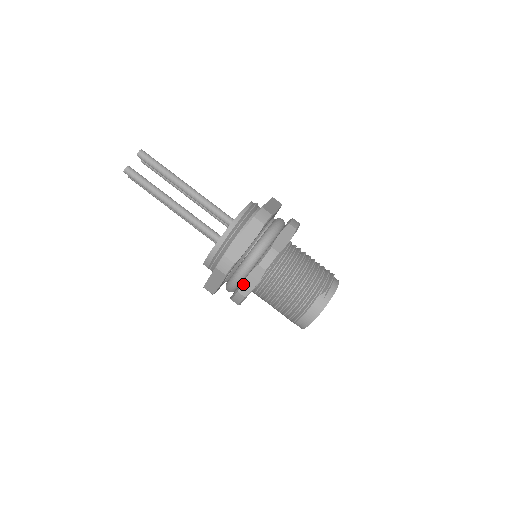
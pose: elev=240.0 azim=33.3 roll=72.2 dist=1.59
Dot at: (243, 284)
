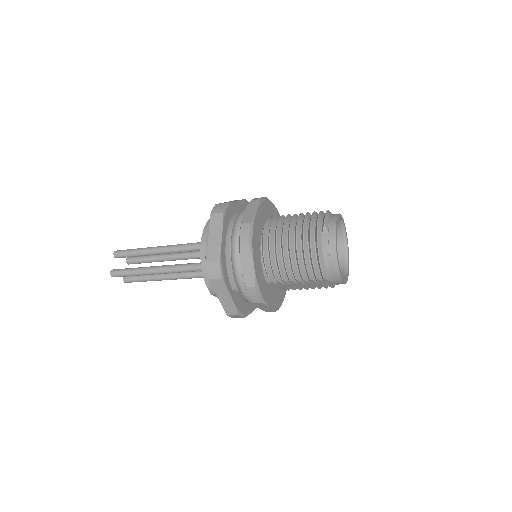
Dot at: (244, 276)
